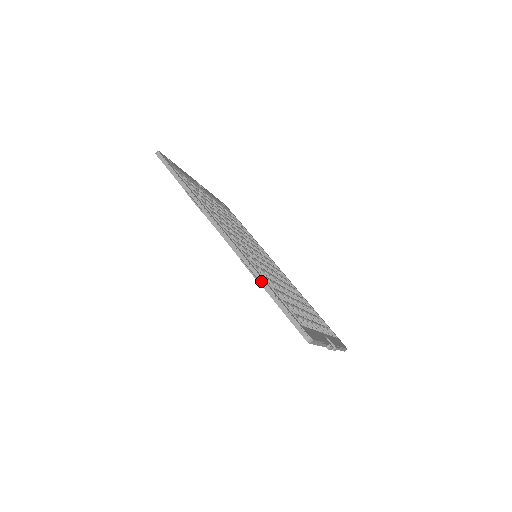
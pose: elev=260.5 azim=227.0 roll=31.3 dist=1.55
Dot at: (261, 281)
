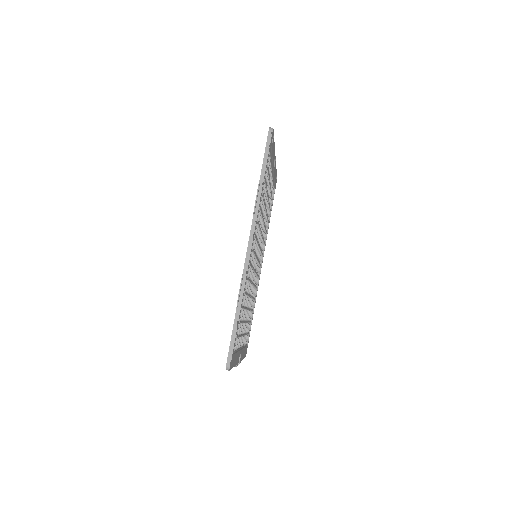
Dot at: (240, 303)
